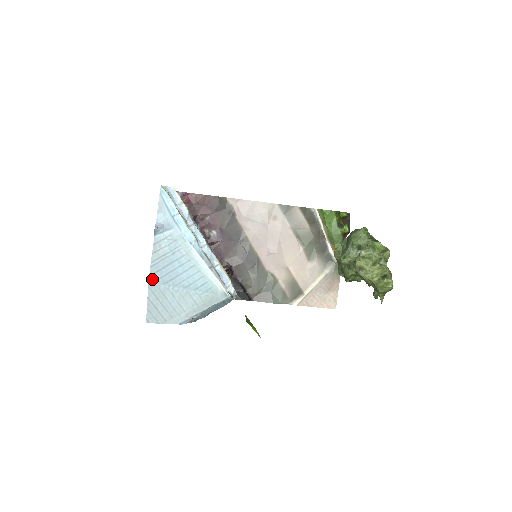
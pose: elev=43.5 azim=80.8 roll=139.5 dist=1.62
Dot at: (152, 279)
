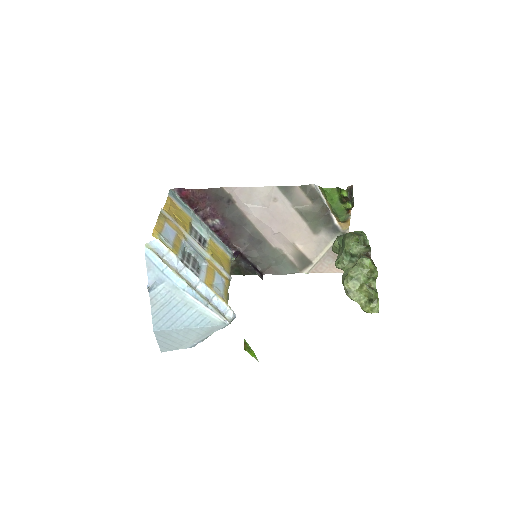
Dot at: (156, 328)
